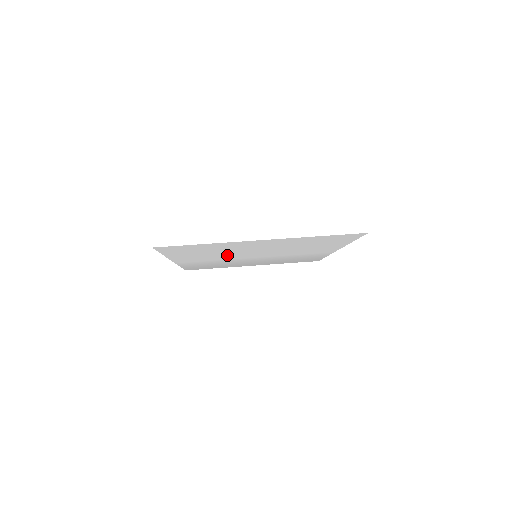
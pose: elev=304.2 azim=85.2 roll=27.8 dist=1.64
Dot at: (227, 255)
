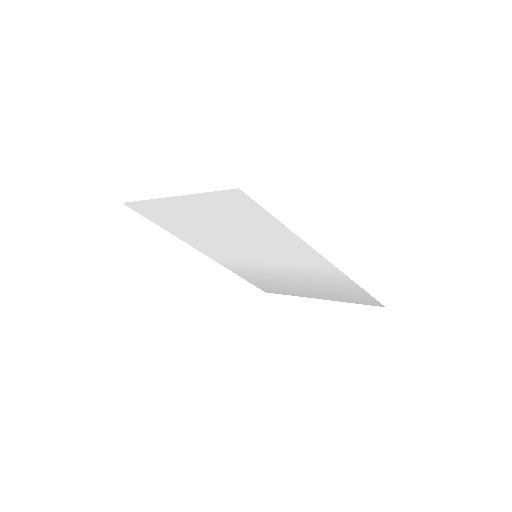
Dot at: (222, 245)
